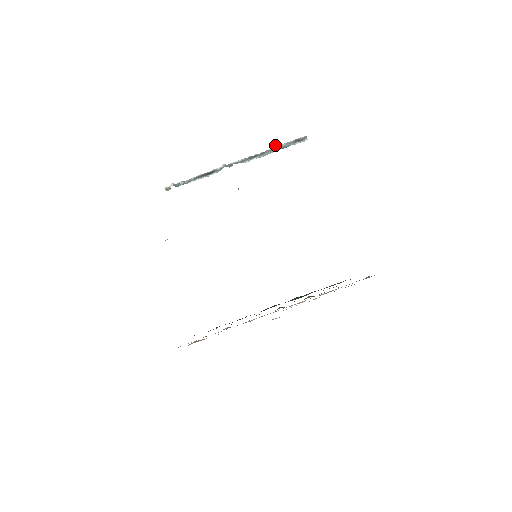
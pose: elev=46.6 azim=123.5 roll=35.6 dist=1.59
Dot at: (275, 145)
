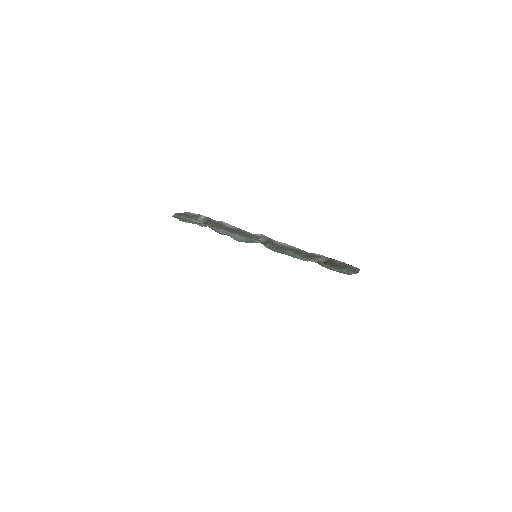
Dot at: occluded
